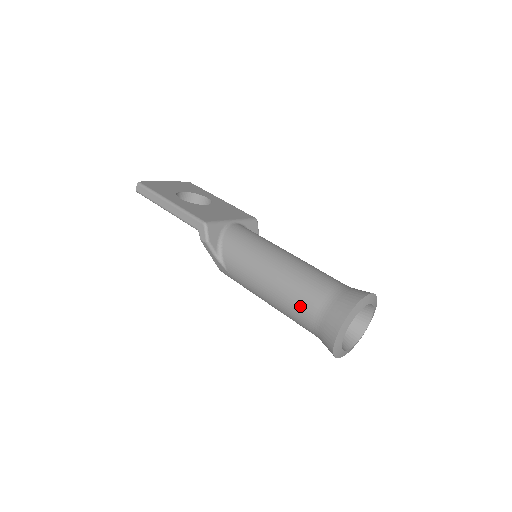
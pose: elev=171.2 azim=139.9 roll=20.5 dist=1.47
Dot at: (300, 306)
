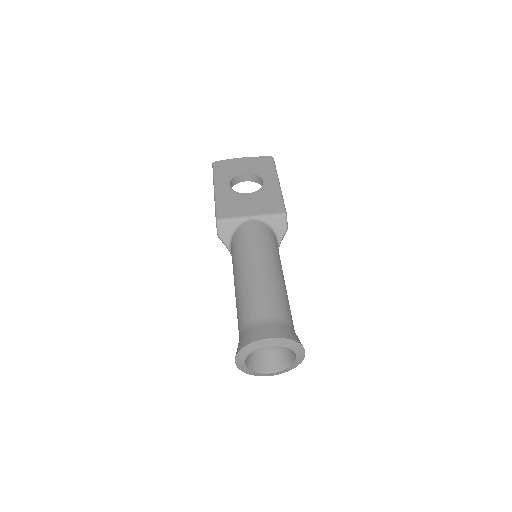
Dot at: occluded
